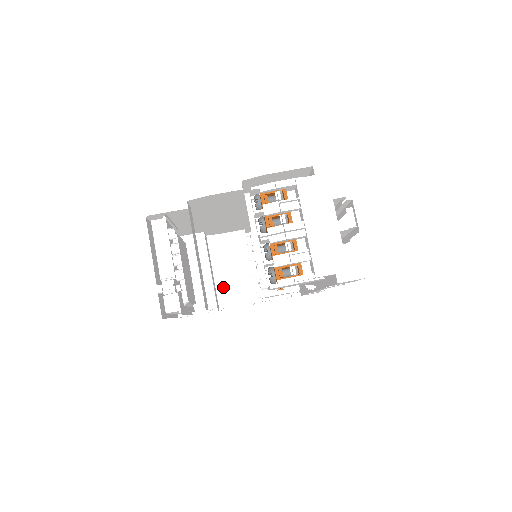
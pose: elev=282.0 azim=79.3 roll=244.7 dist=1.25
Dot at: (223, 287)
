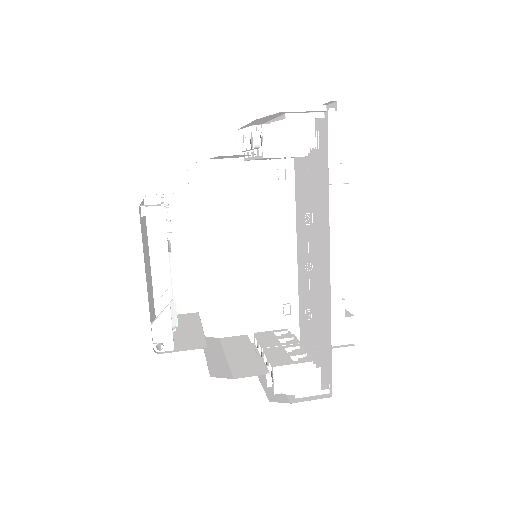
Dot at: (217, 364)
